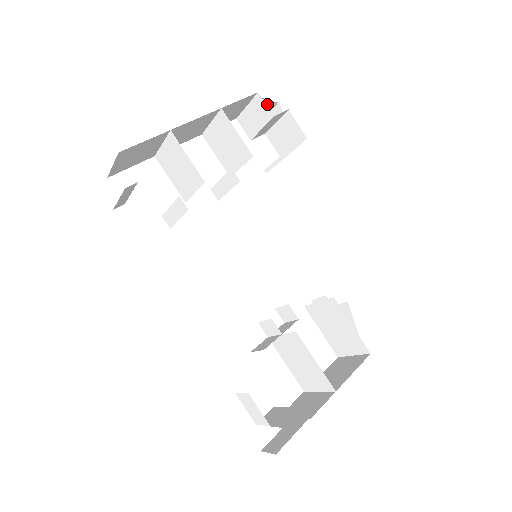
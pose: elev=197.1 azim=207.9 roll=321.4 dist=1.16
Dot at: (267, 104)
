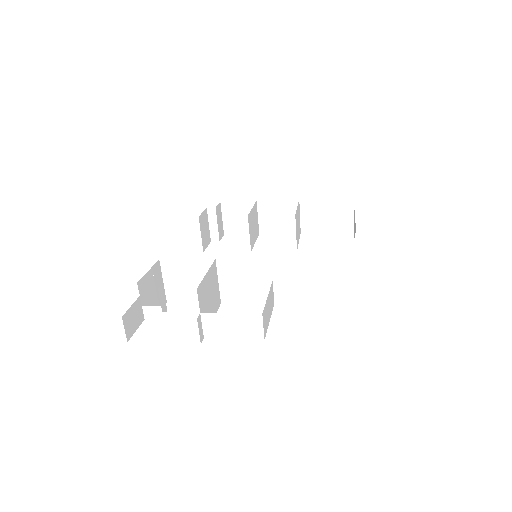
Dot at: (357, 218)
